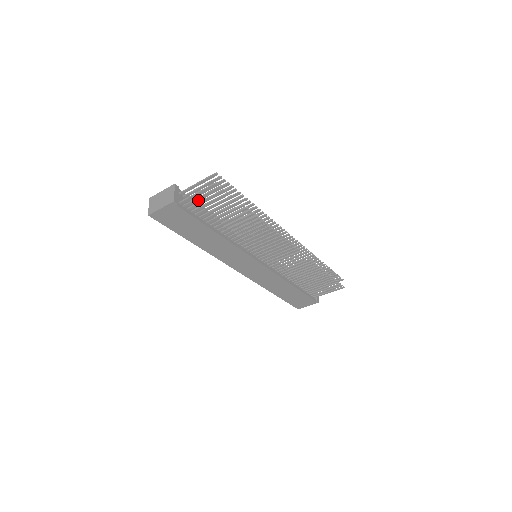
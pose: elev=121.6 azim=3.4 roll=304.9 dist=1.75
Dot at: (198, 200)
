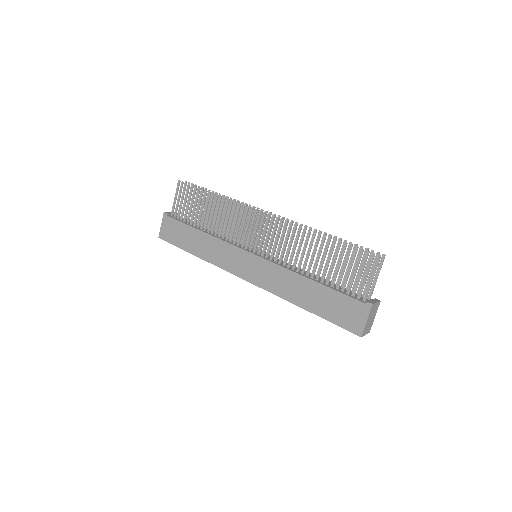
Dot at: (178, 205)
